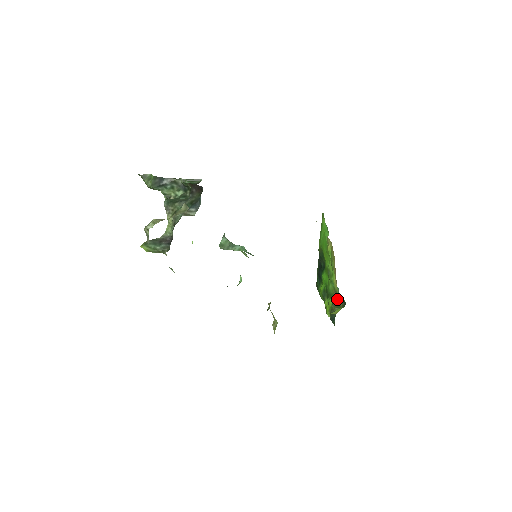
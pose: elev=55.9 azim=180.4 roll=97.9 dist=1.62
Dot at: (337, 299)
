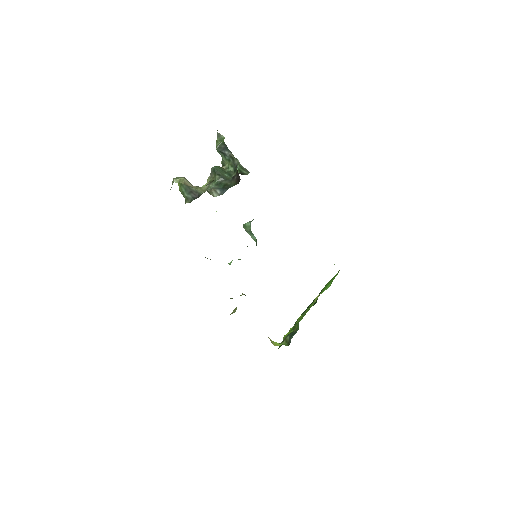
Dot at: (291, 336)
